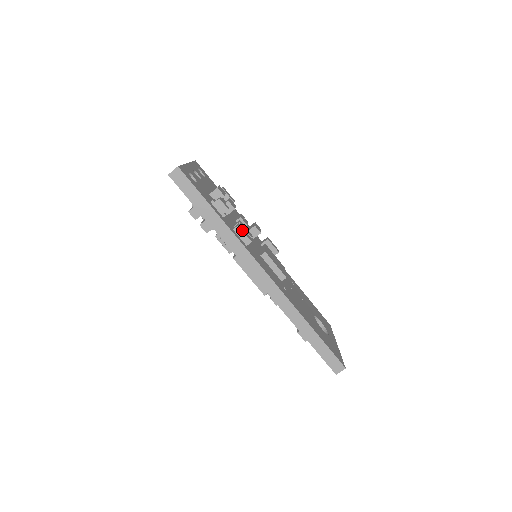
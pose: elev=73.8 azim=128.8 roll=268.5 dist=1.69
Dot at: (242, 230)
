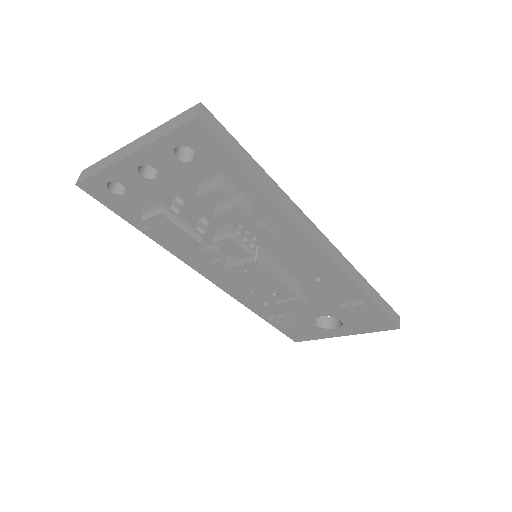
Dot at: occluded
